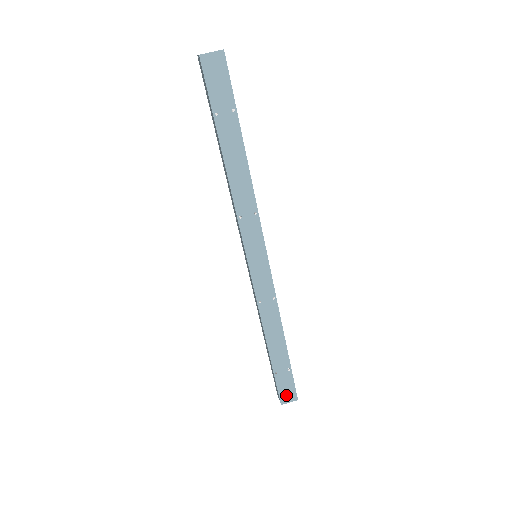
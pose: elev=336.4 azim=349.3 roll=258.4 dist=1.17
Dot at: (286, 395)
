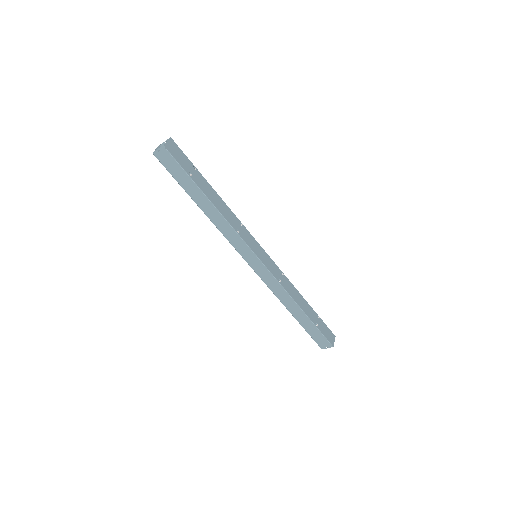
Dot at: (330, 338)
